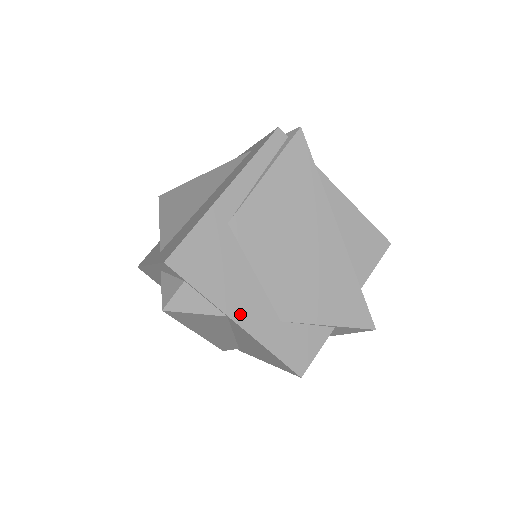
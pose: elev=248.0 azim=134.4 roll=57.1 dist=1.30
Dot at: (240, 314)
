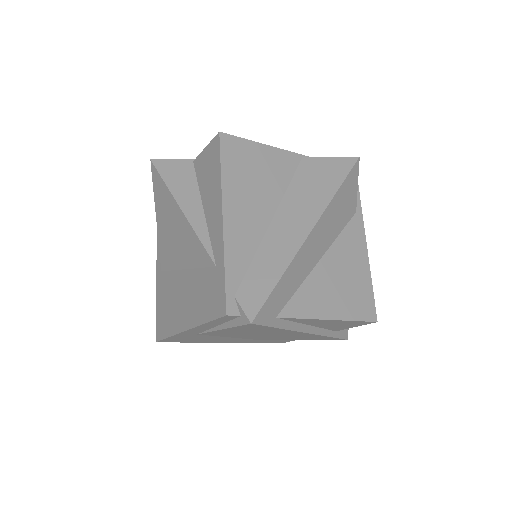
Dot at: (225, 342)
